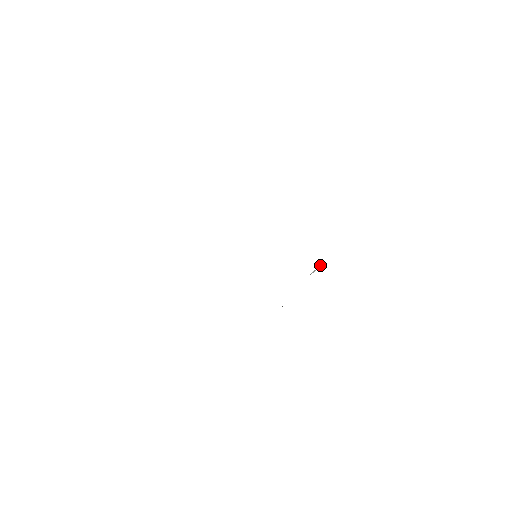
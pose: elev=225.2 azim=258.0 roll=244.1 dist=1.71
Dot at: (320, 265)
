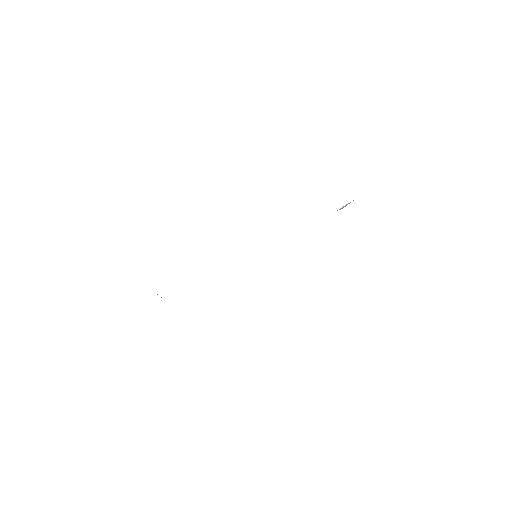
Dot at: (350, 202)
